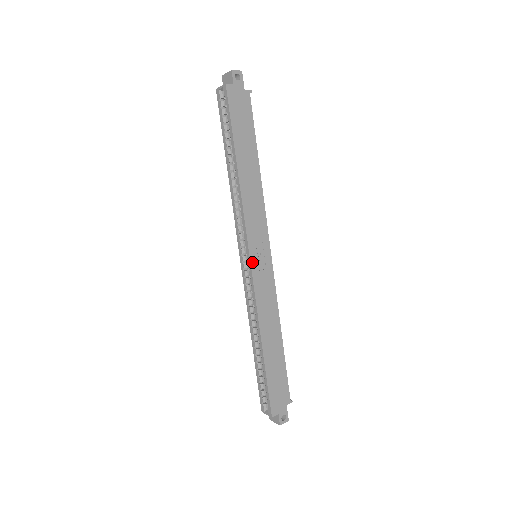
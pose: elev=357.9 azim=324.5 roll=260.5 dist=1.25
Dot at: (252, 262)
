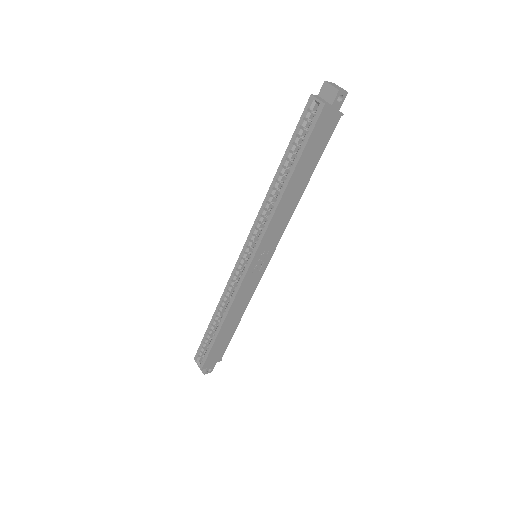
Dot at: (251, 266)
